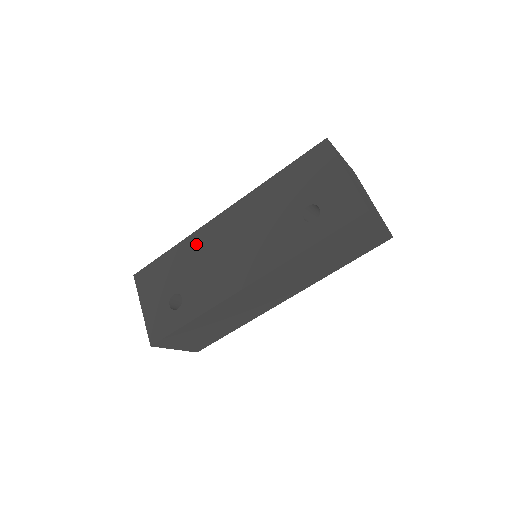
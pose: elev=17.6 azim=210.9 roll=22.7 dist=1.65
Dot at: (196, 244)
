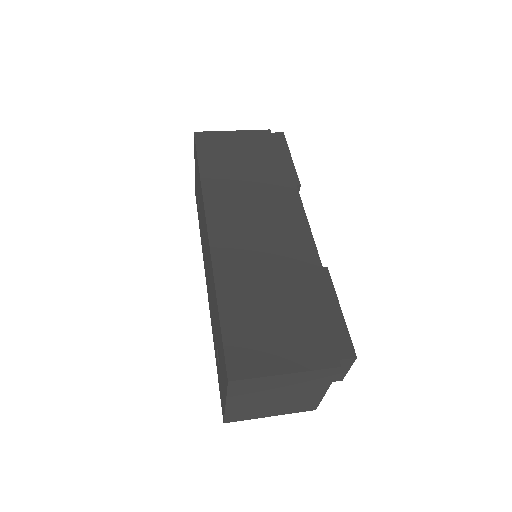
Dot at: (202, 208)
